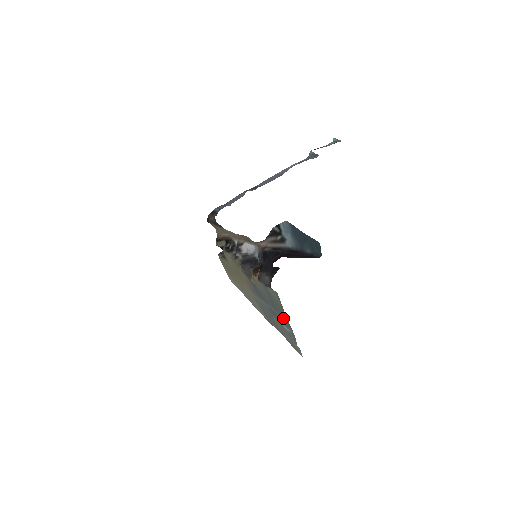
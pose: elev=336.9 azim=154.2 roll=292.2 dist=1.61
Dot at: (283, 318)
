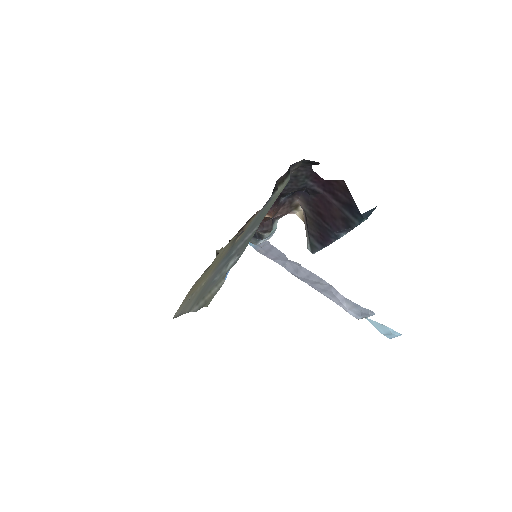
Dot at: (248, 238)
